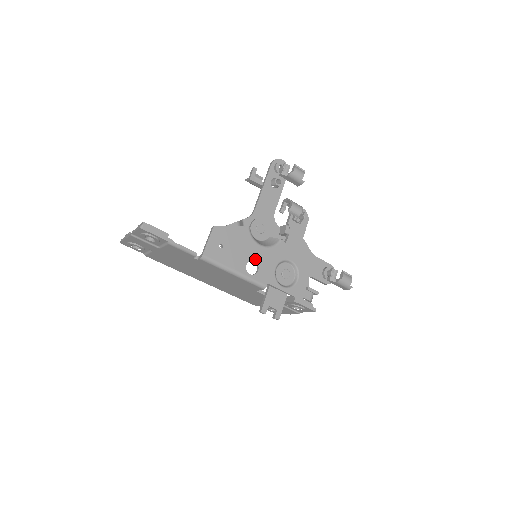
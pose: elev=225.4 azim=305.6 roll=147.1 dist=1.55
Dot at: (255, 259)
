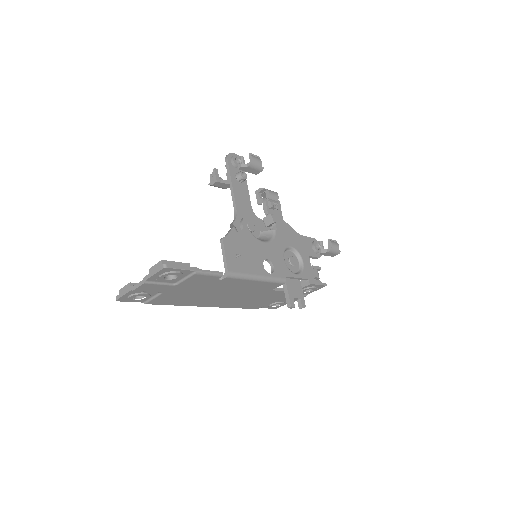
Dot at: (267, 257)
